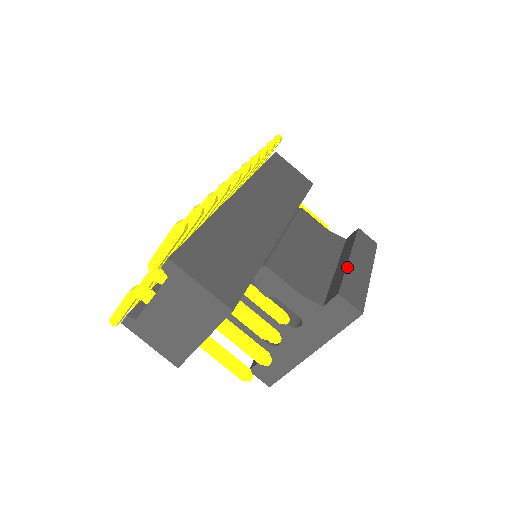
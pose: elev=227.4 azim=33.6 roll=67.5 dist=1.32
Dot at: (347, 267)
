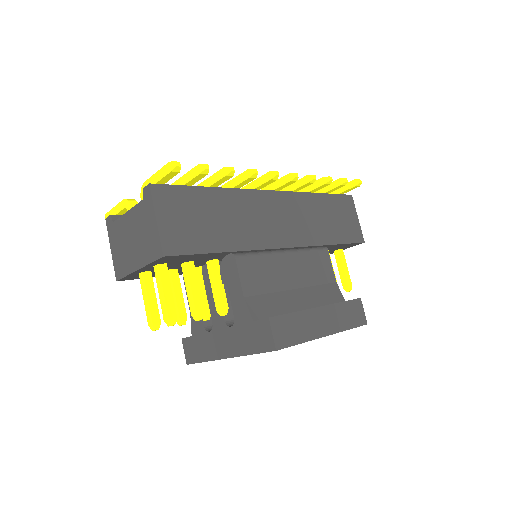
Dot at: (306, 310)
